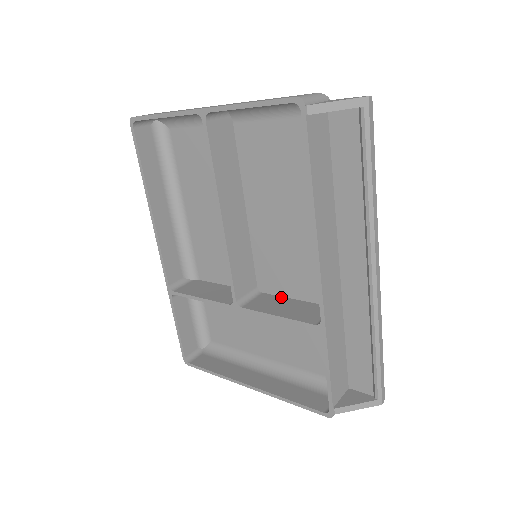
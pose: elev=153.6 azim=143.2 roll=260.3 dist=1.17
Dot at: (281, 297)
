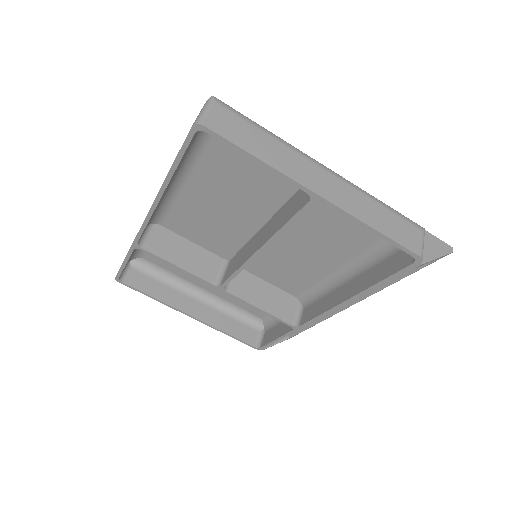
Dot at: (255, 277)
